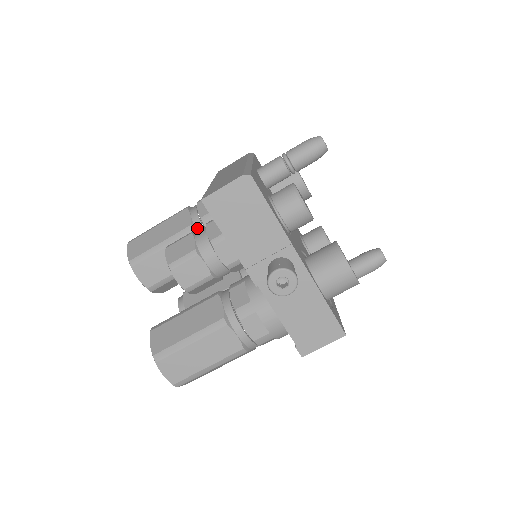
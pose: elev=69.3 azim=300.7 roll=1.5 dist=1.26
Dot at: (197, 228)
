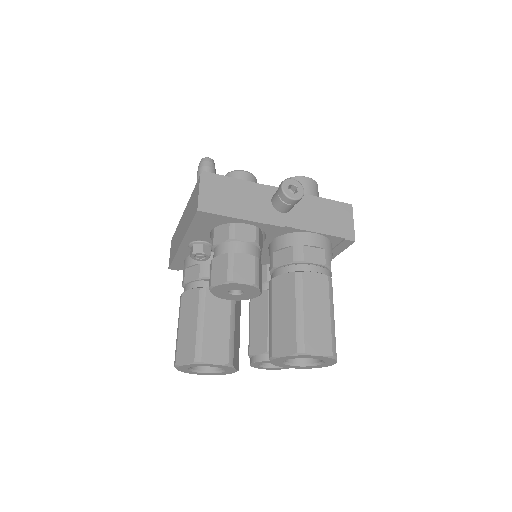
Dot at: (205, 286)
